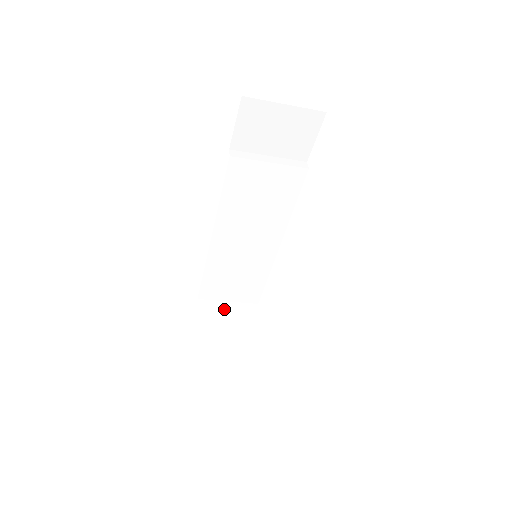
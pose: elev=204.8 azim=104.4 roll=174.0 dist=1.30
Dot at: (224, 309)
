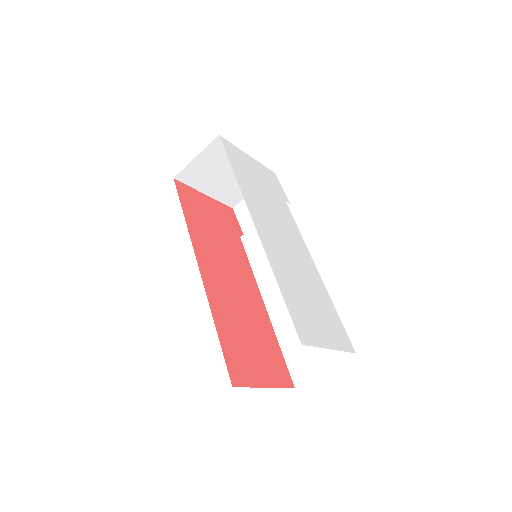
Dot at: occluded
